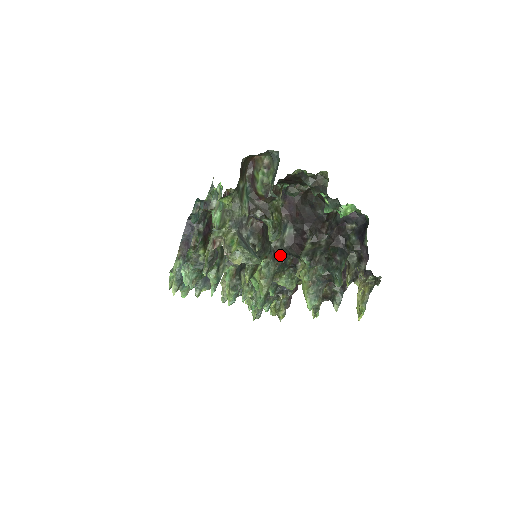
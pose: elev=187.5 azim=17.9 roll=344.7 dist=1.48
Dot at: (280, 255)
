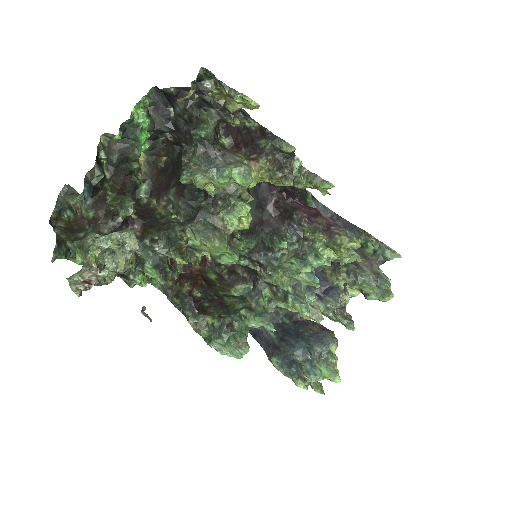
Dot at: (193, 213)
